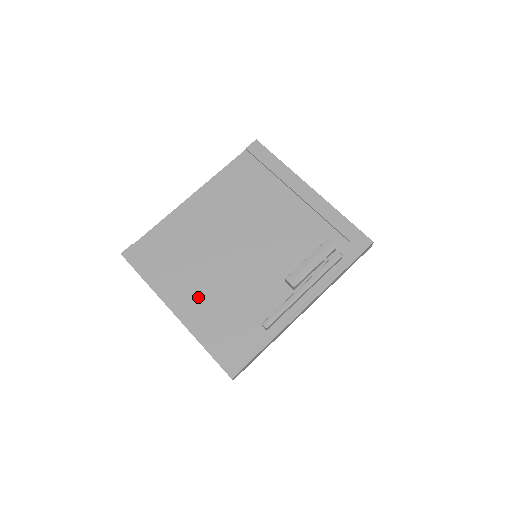
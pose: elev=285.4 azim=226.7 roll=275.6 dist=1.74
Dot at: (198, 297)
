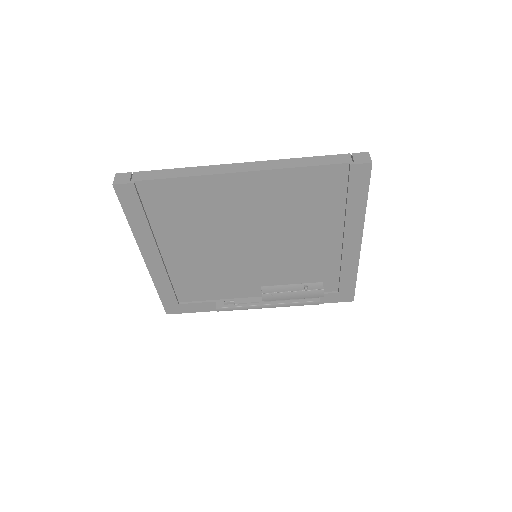
Dot at: (176, 260)
